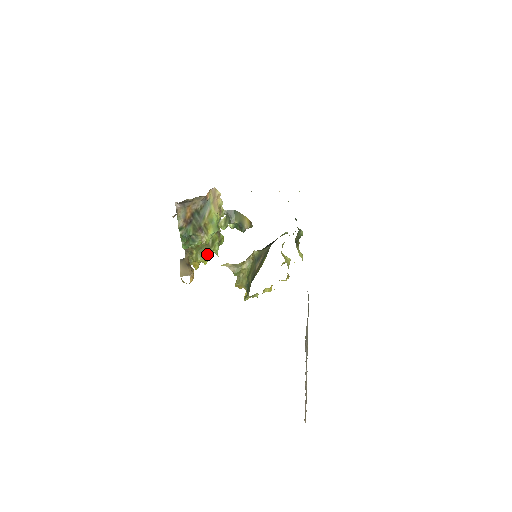
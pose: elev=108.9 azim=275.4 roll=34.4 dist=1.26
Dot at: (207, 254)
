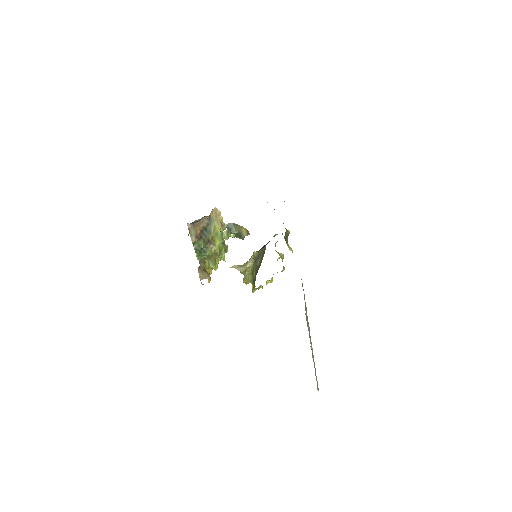
Dot at: (216, 262)
